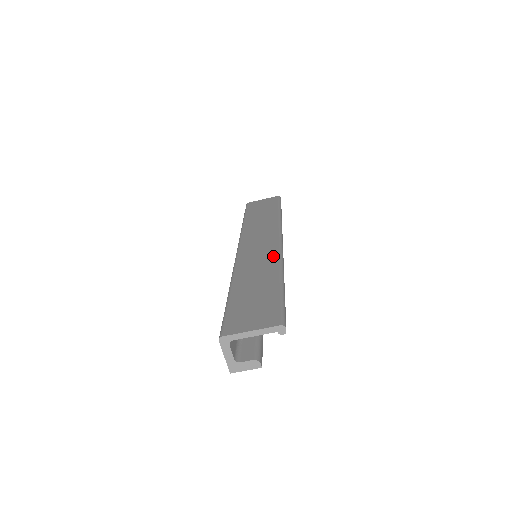
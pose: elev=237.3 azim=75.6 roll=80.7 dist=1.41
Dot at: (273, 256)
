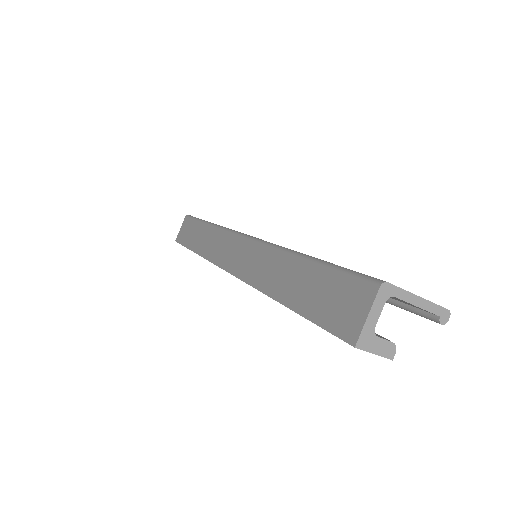
Dot at: occluded
